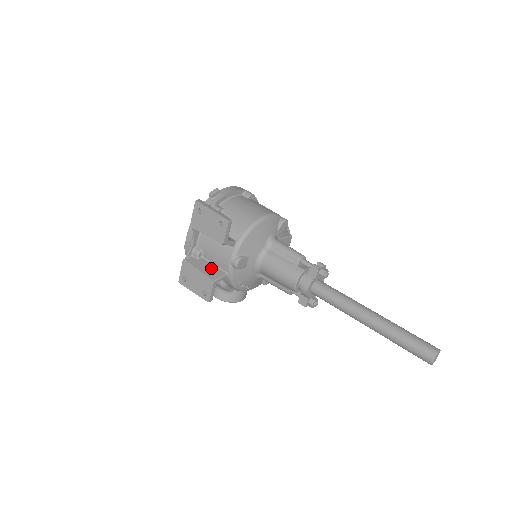
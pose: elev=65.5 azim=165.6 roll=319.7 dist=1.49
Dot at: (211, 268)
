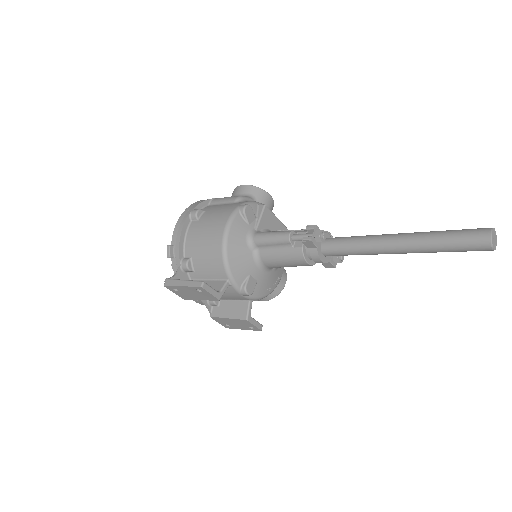
Dot at: (234, 307)
